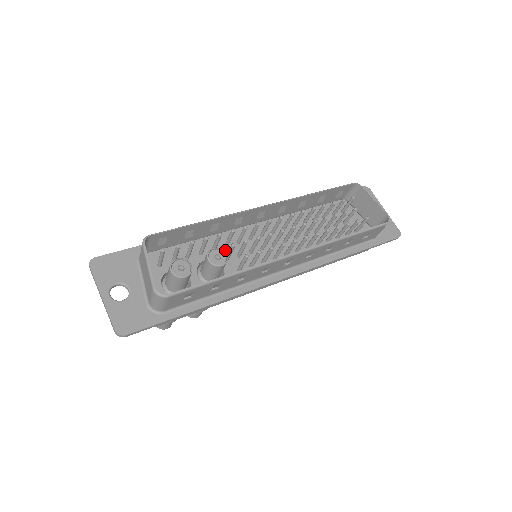
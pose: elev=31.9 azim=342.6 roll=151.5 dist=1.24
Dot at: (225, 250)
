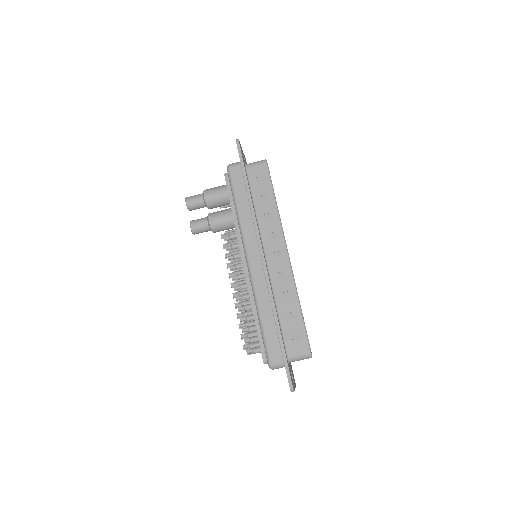
Dot at: occluded
